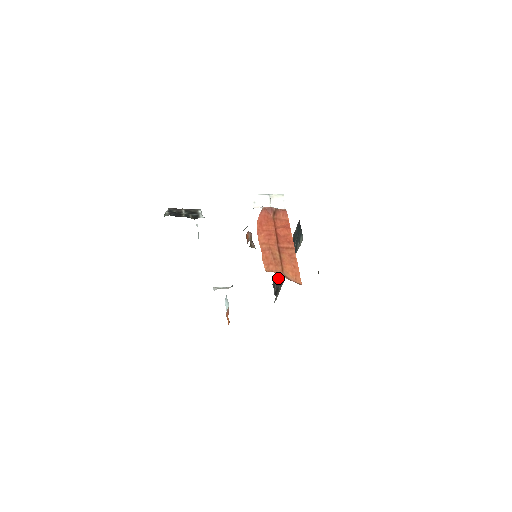
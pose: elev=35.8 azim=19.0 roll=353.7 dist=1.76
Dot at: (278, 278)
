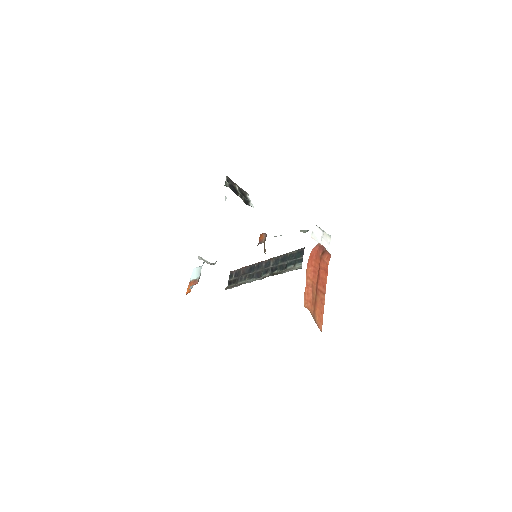
Dot at: (242, 272)
